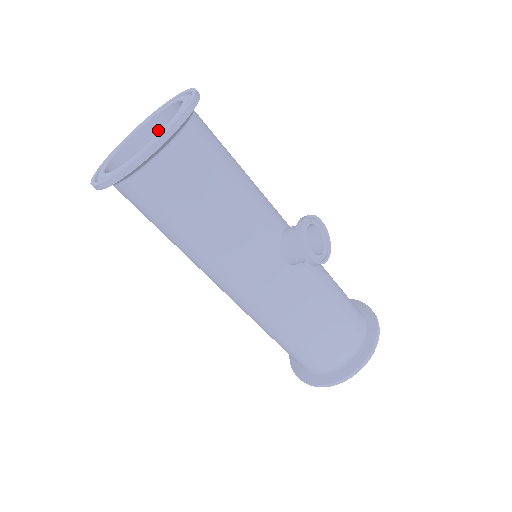
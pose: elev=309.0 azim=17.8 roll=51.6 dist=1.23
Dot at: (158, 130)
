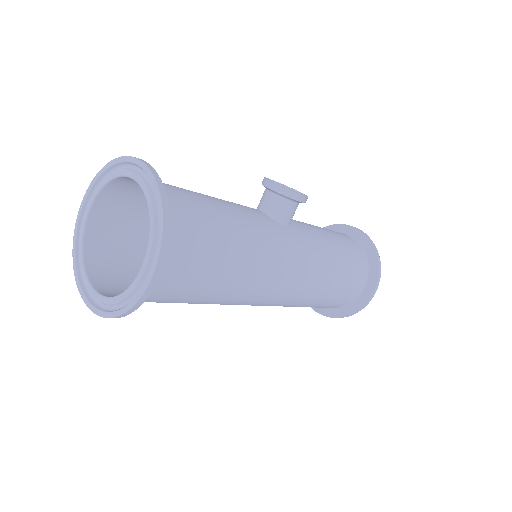
Dot at: (96, 242)
